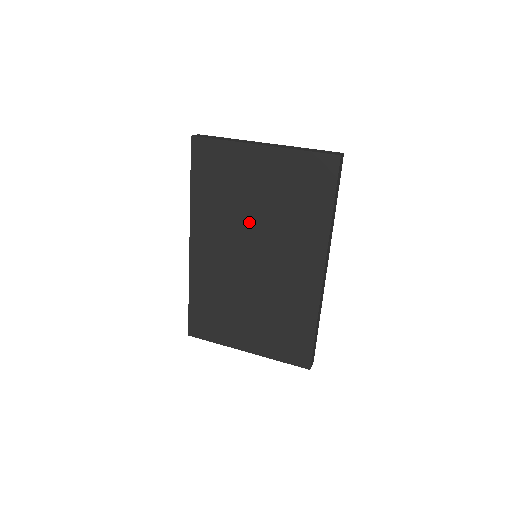
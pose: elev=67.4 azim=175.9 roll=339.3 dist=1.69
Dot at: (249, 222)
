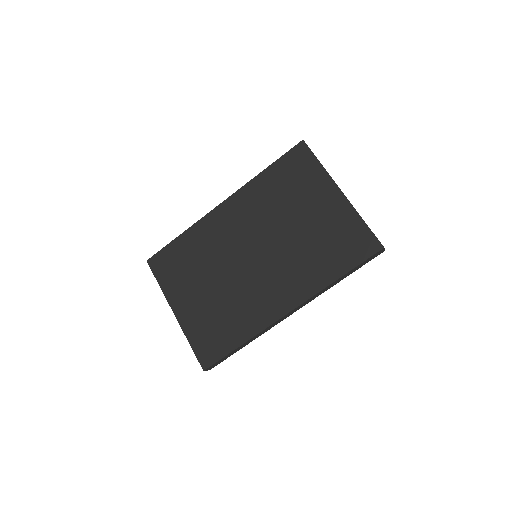
Dot at: (278, 229)
